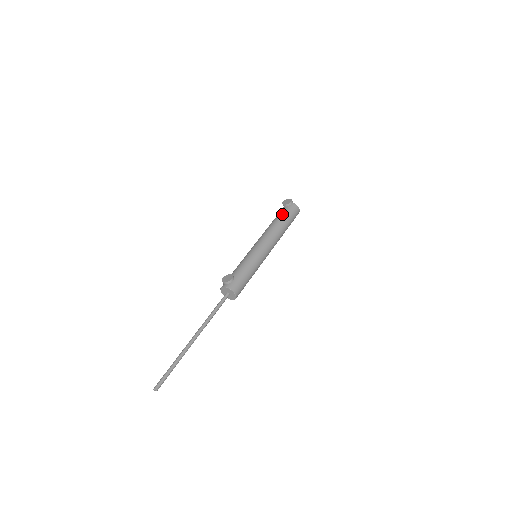
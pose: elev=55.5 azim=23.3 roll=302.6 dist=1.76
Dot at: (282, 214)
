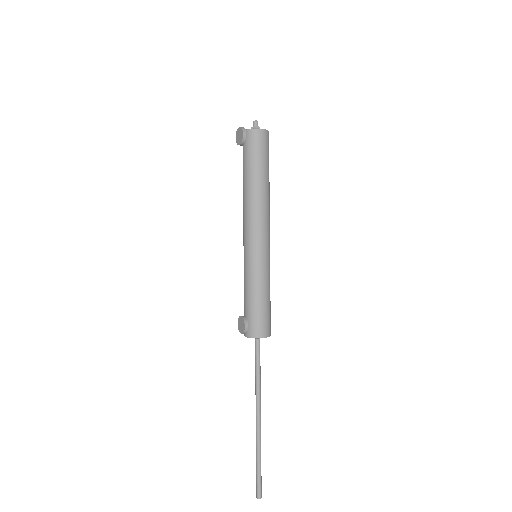
Dot at: (245, 165)
